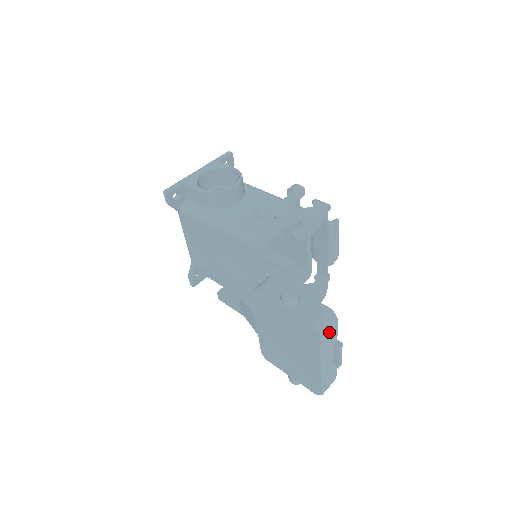
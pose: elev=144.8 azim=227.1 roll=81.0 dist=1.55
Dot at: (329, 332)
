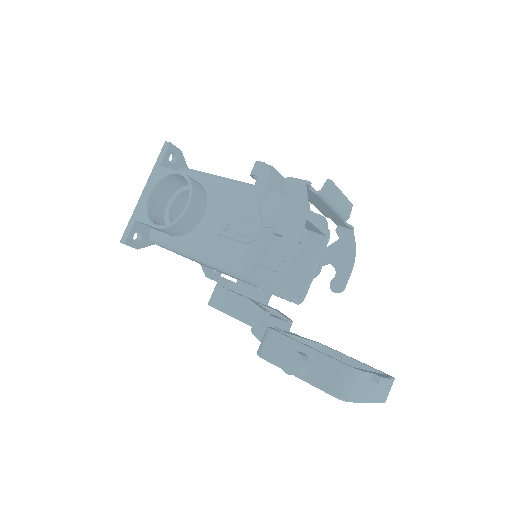
Dot at: (357, 388)
